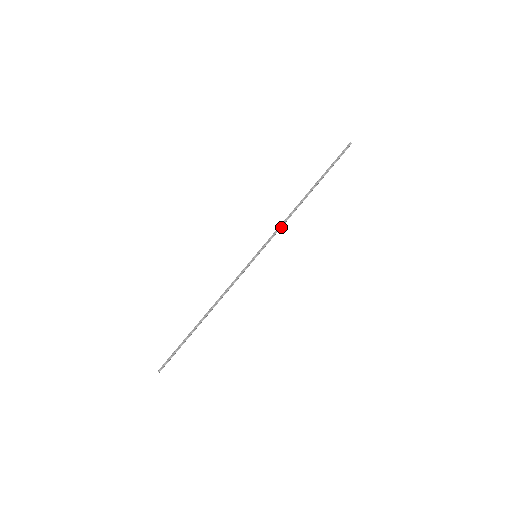
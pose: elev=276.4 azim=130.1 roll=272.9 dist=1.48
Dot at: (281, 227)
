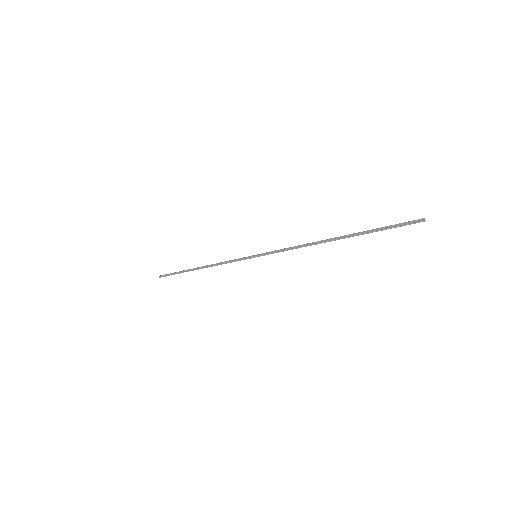
Dot at: (291, 249)
